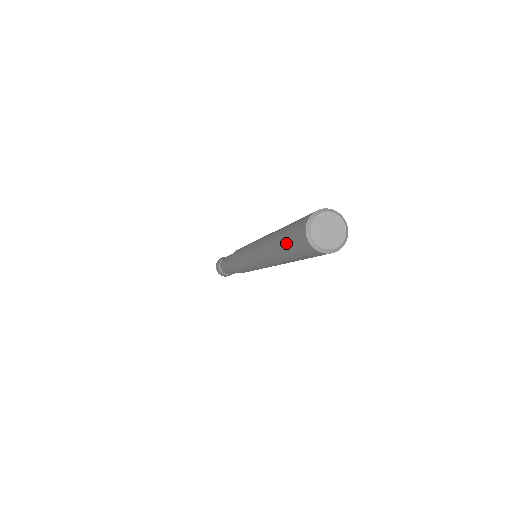
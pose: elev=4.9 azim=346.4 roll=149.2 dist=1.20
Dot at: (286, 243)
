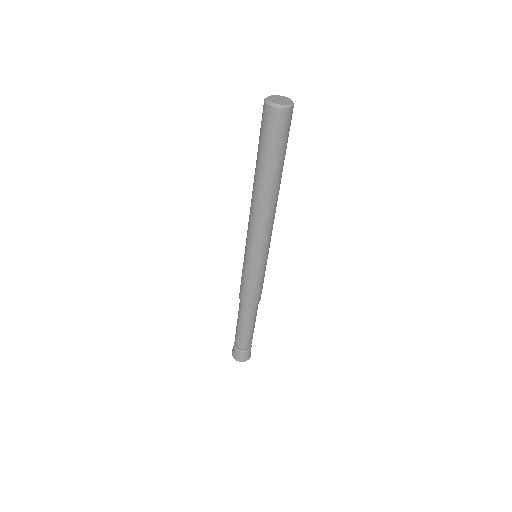
Dot at: (264, 146)
